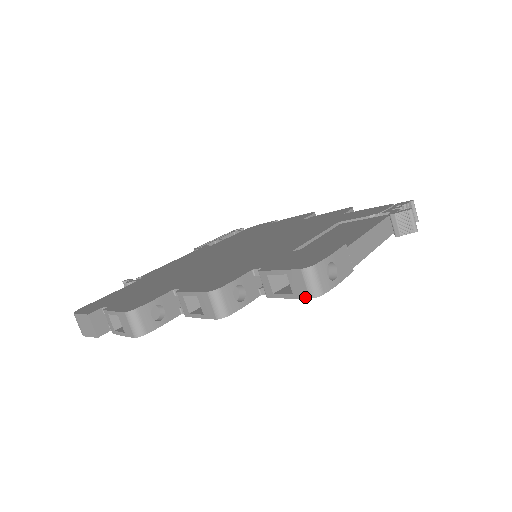
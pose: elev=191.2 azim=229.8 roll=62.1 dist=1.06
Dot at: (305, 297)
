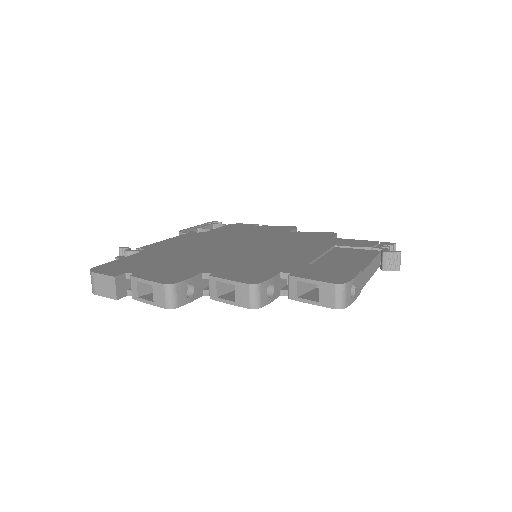
Dot at: (330, 307)
